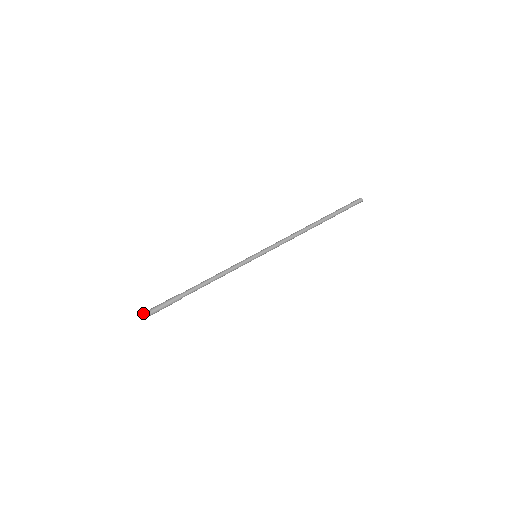
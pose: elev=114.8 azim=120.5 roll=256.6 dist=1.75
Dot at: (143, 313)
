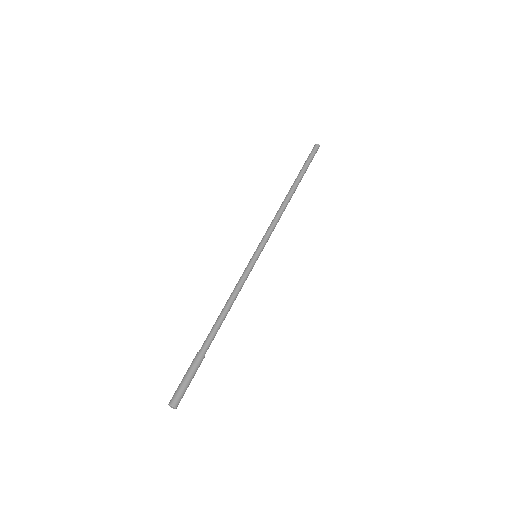
Dot at: (169, 404)
